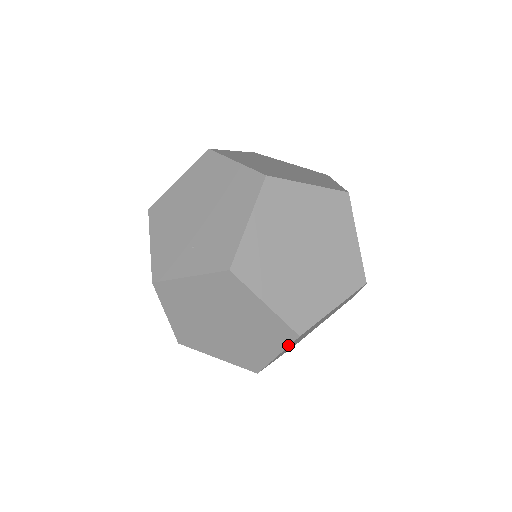
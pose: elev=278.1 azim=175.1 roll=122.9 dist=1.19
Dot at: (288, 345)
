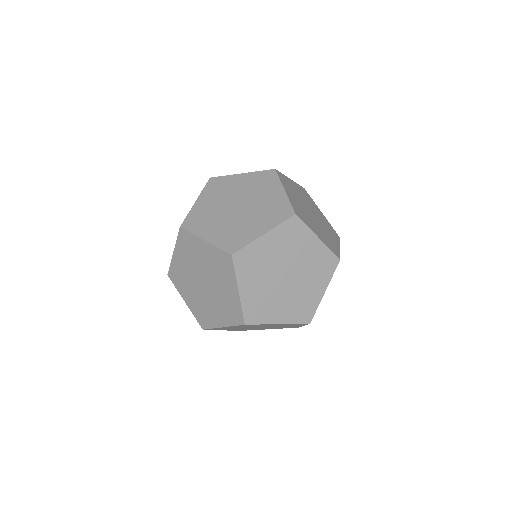
Dot at: occluded
